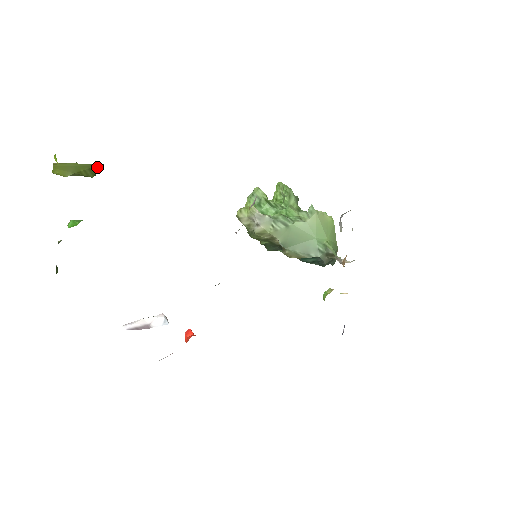
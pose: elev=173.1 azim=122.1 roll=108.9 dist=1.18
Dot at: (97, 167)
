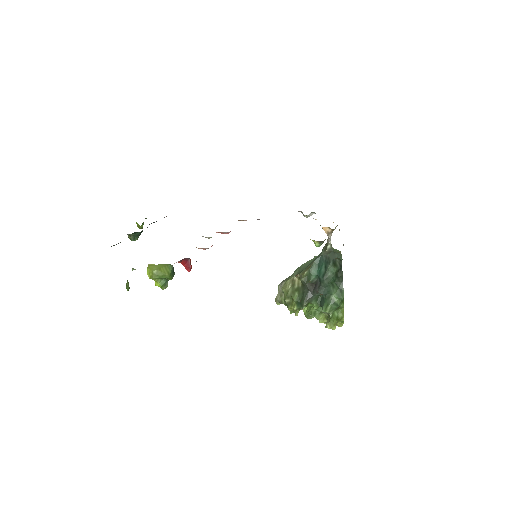
Dot at: (169, 267)
